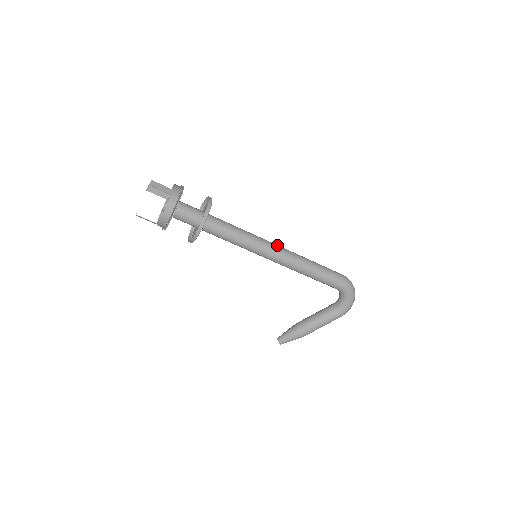
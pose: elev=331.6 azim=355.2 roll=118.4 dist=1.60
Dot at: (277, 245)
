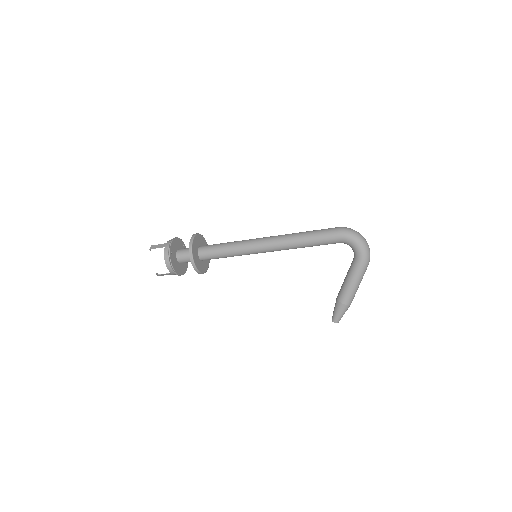
Dot at: (264, 237)
